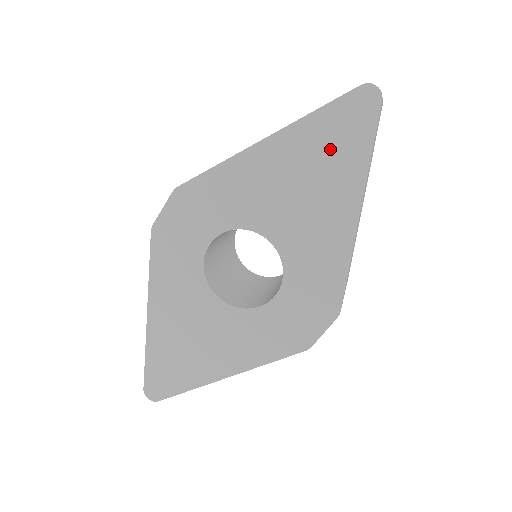
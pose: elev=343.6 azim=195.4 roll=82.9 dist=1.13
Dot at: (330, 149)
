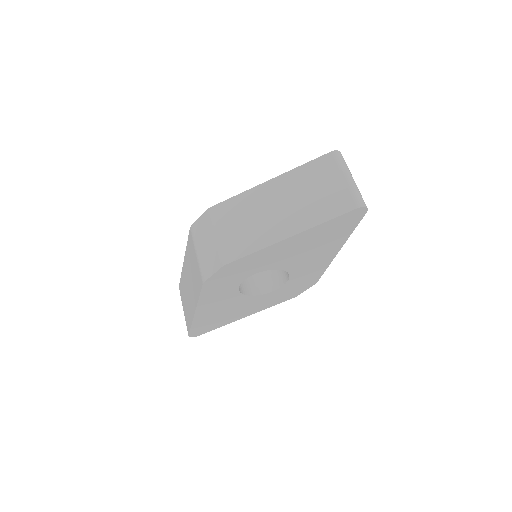
Dot at: (331, 233)
